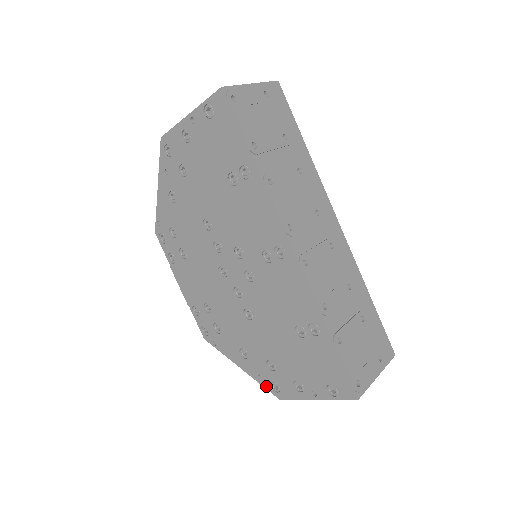
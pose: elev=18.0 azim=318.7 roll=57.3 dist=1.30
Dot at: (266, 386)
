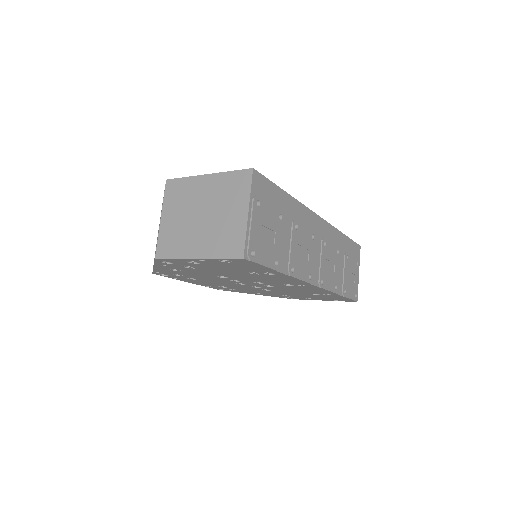
Dot at: occluded
